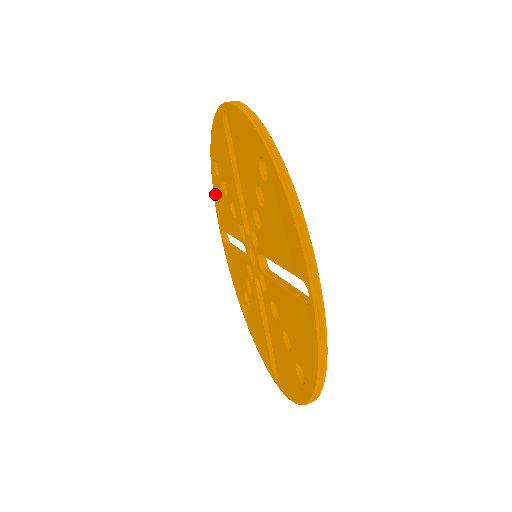
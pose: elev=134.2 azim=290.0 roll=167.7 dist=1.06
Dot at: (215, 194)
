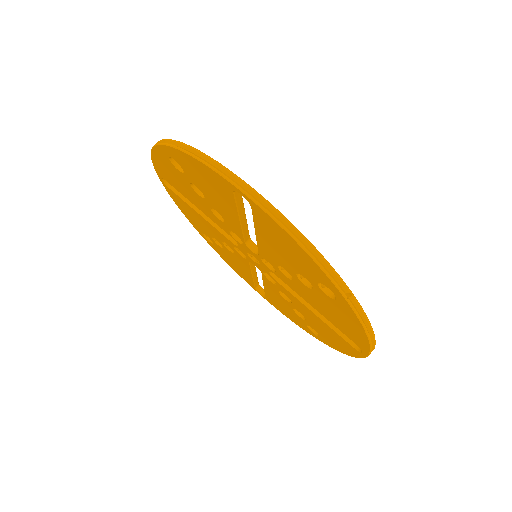
Dot at: (158, 161)
